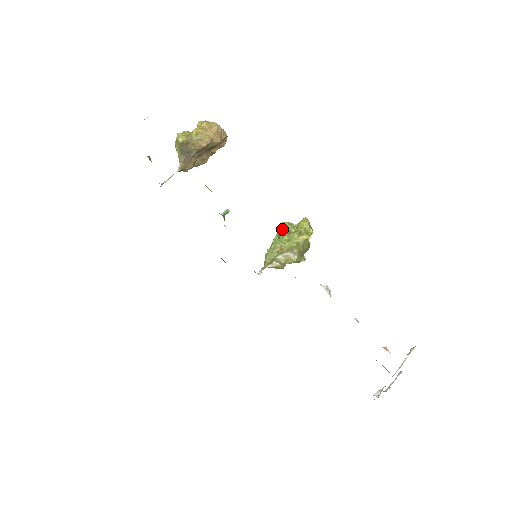
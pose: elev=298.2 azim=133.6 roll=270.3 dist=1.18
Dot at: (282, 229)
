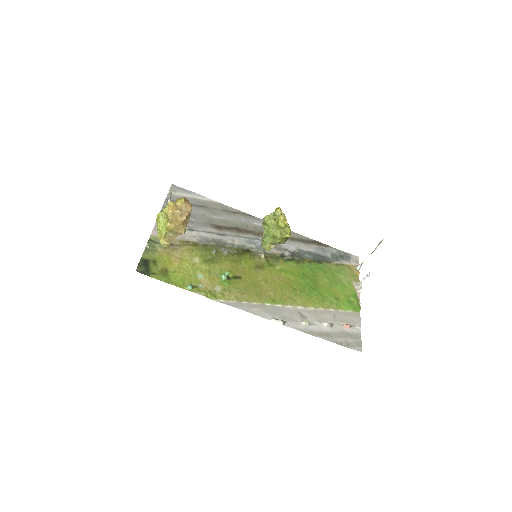
Dot at: (266, 226)
